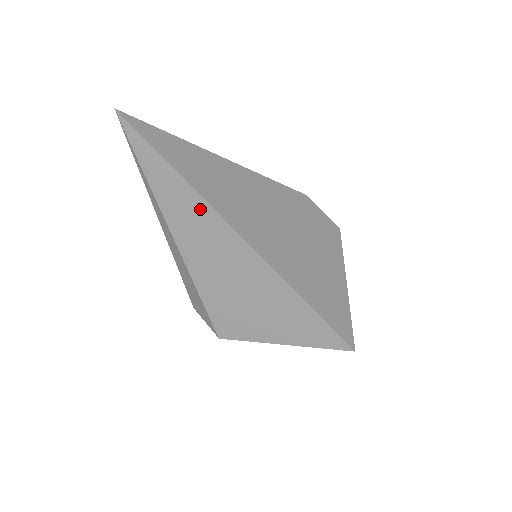
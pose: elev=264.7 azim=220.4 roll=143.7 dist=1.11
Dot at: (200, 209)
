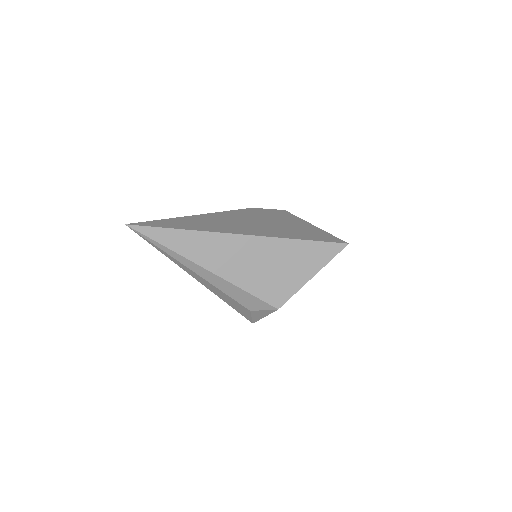
Dot at: (205, 239)
